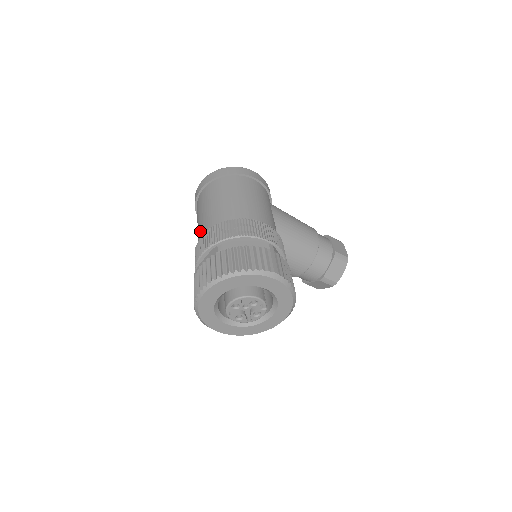
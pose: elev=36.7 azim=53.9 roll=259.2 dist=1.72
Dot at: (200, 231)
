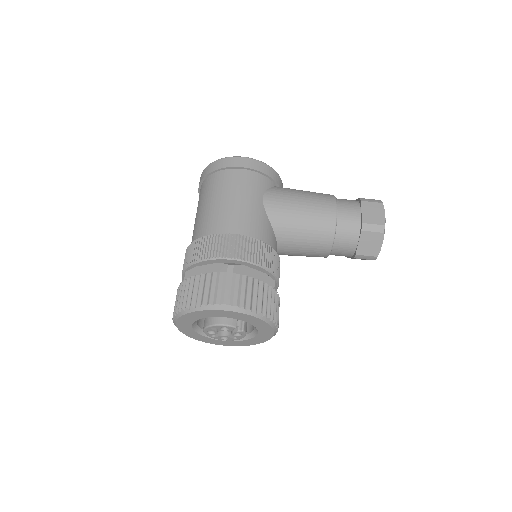
Dot at: occluded
